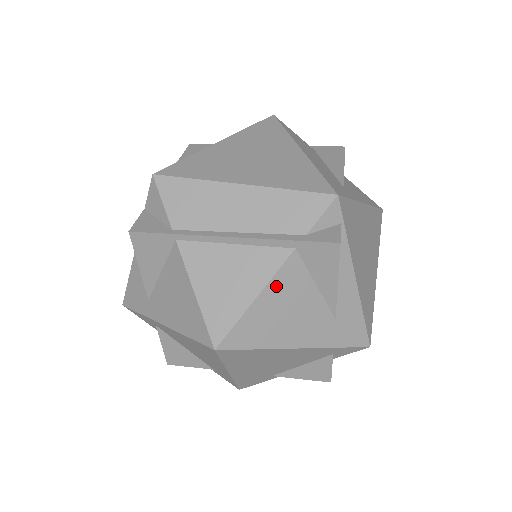
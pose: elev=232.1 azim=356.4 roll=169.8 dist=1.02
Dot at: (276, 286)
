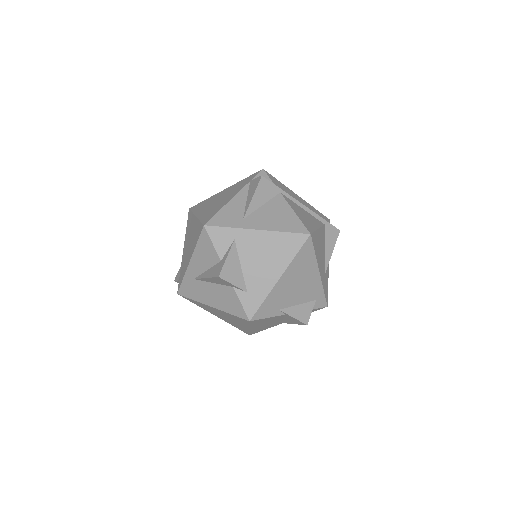
Dot at: (321, 232)
